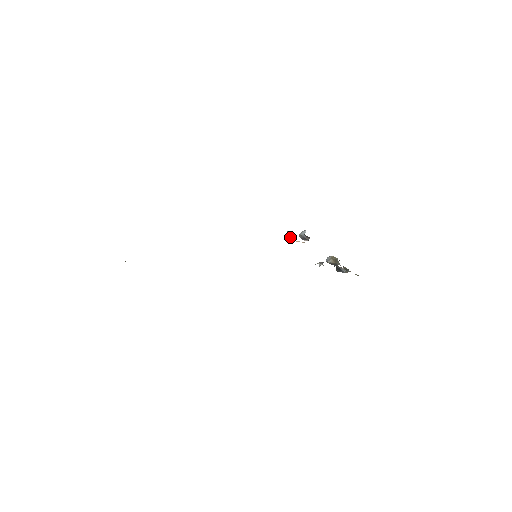
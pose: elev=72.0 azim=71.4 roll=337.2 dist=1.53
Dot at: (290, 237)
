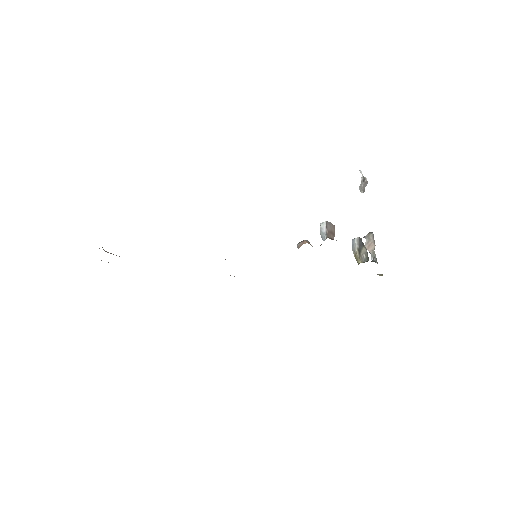
Dot at: occluded
